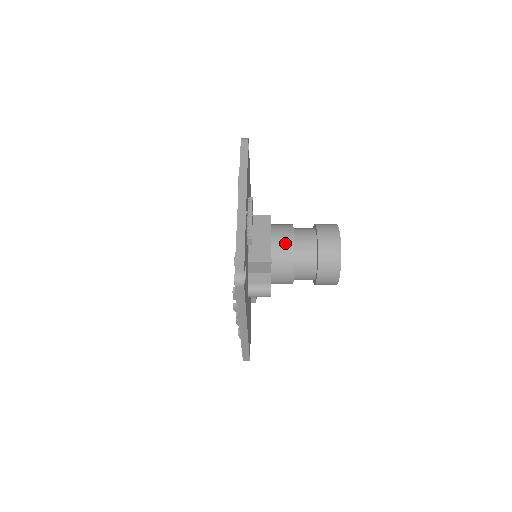
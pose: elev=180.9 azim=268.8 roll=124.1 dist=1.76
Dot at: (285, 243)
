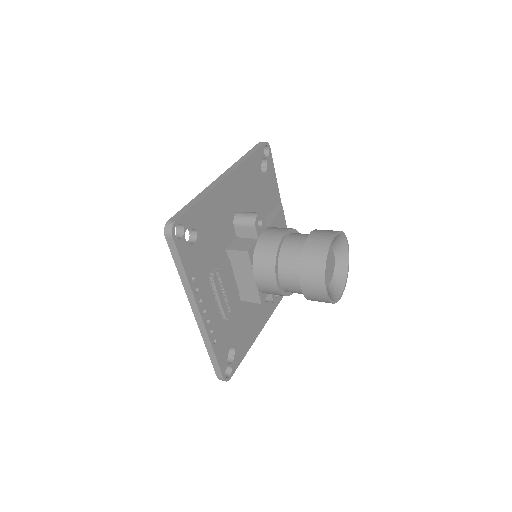
Dot at: (269, 288)
